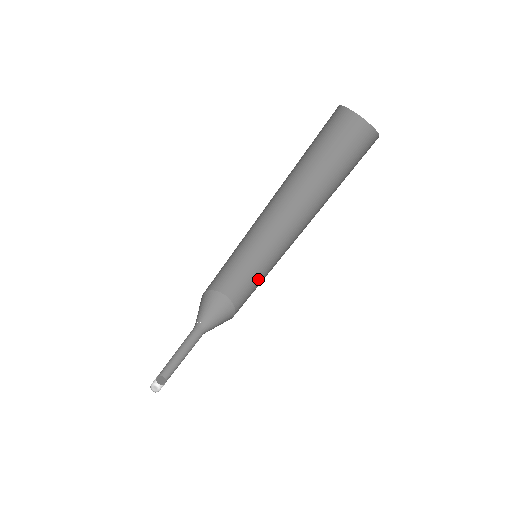
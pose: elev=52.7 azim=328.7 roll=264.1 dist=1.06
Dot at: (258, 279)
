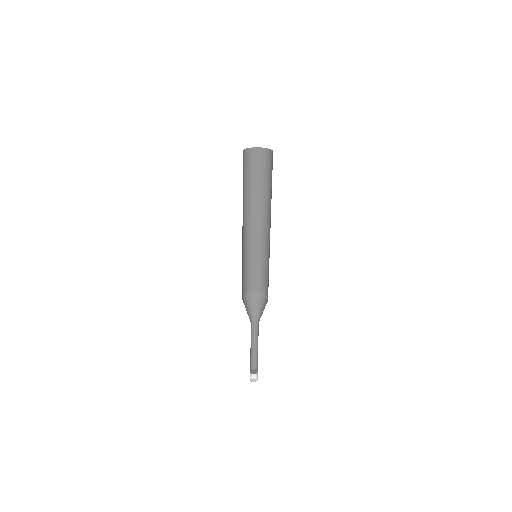
Dot at: occluded
